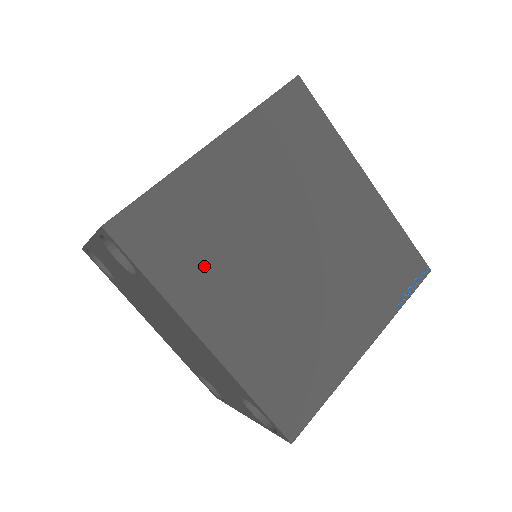
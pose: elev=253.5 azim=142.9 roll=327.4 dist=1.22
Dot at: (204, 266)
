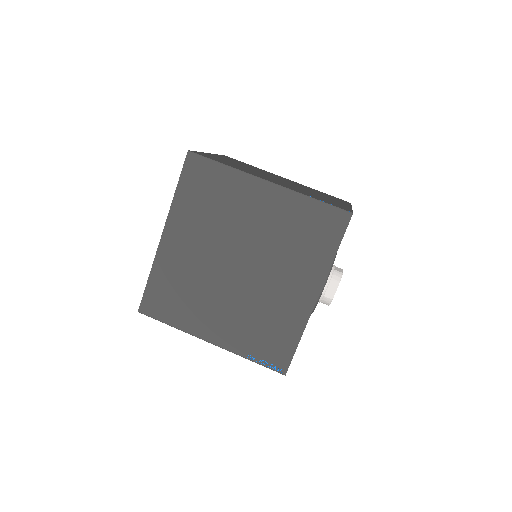
Dot at: (199, 214)
